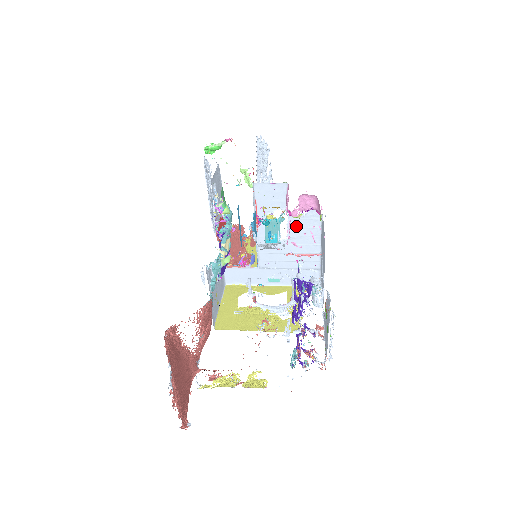
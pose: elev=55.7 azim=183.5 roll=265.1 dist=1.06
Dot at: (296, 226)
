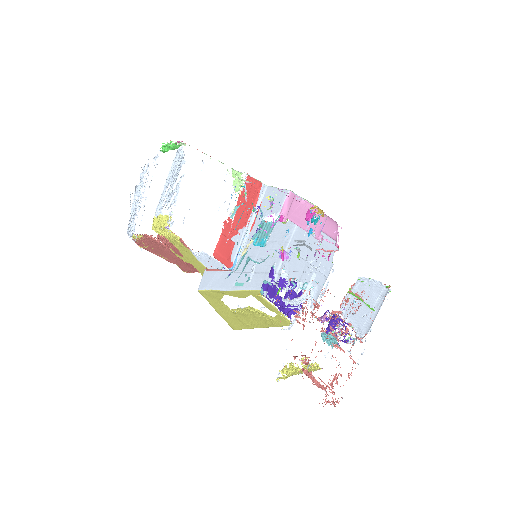
Dot at: (278, 231)
